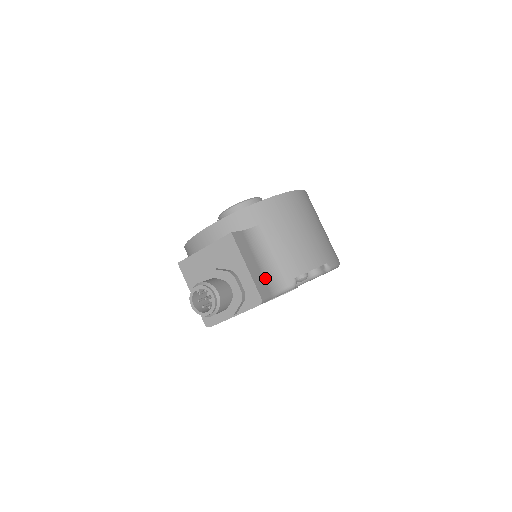
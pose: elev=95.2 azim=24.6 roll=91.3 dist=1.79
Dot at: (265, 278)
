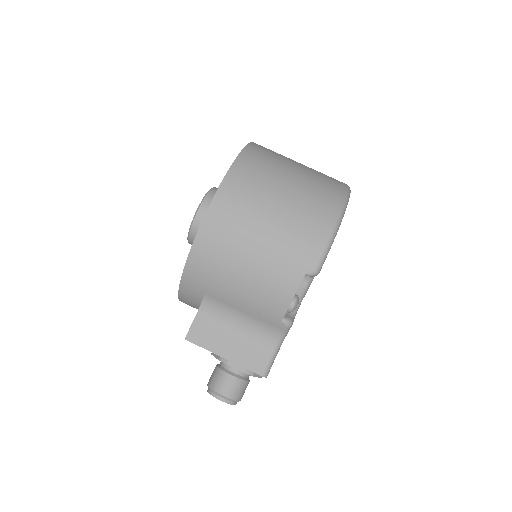
Dot at: (254, 341)
